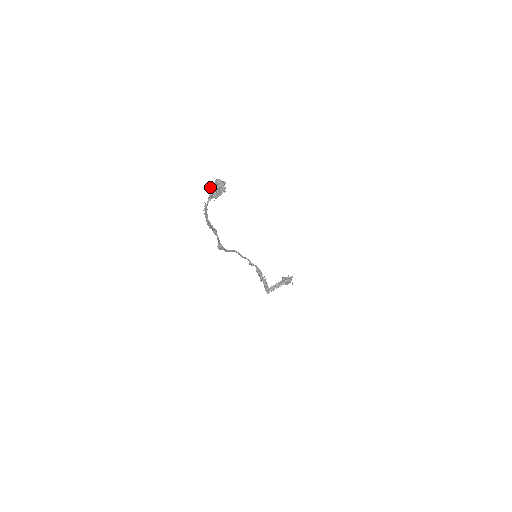
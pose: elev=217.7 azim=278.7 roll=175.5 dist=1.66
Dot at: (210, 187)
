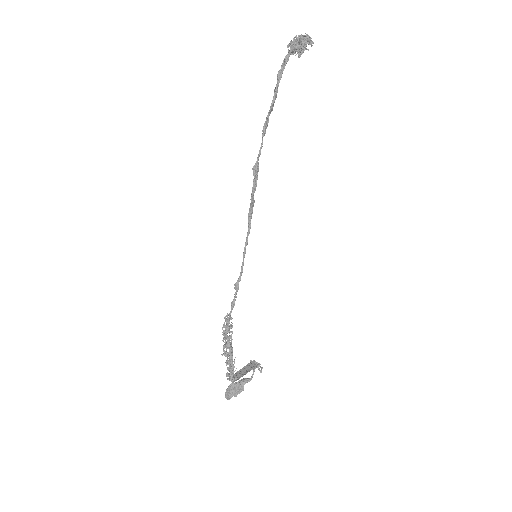
Dot at: occluded
